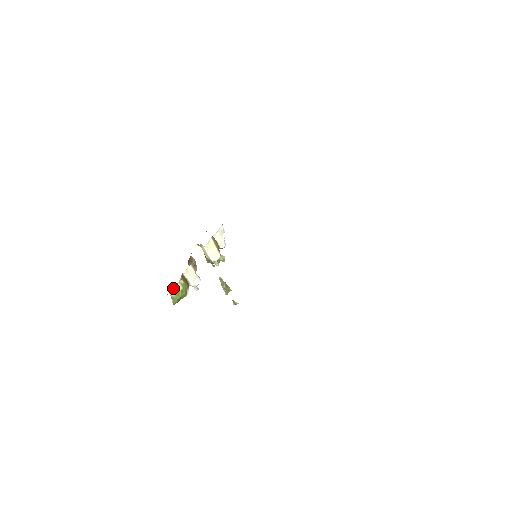
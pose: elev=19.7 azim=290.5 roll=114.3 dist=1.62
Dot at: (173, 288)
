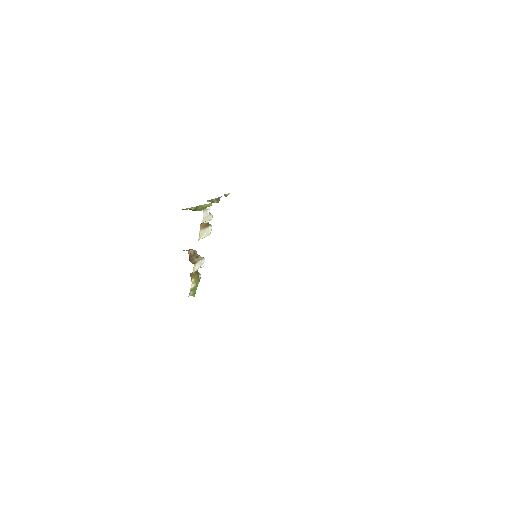
Dot at: occluded
